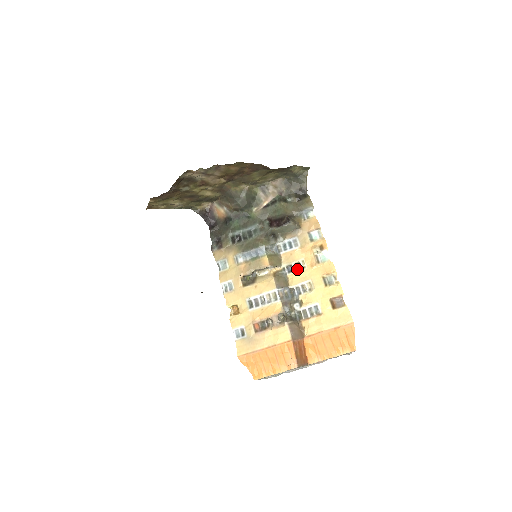
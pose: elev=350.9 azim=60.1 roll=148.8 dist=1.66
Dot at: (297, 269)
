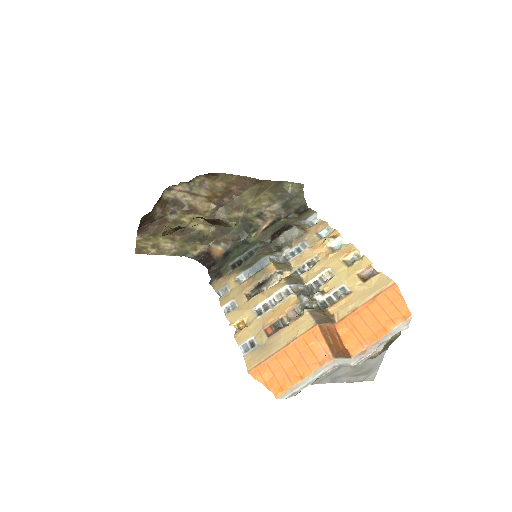
Dot at: (311, 267)
